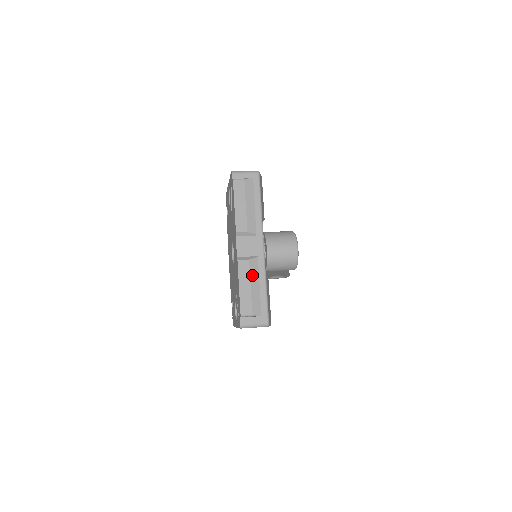
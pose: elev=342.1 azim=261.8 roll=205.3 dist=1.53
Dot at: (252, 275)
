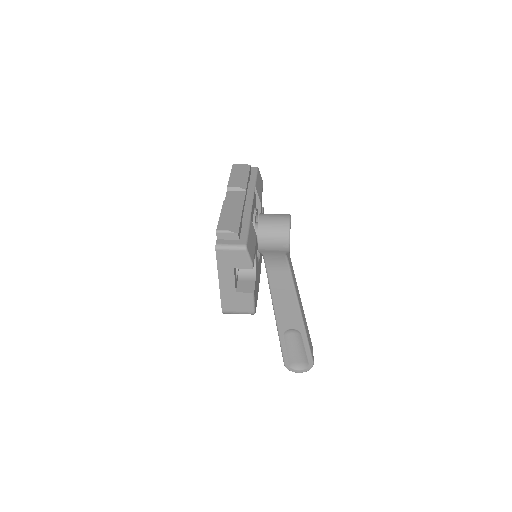
Dot at: (235, 209)
